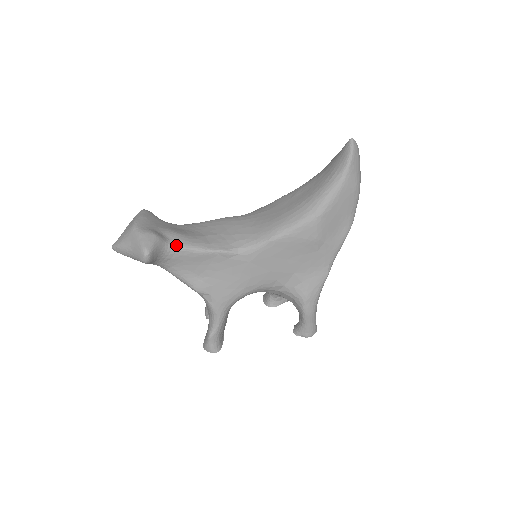
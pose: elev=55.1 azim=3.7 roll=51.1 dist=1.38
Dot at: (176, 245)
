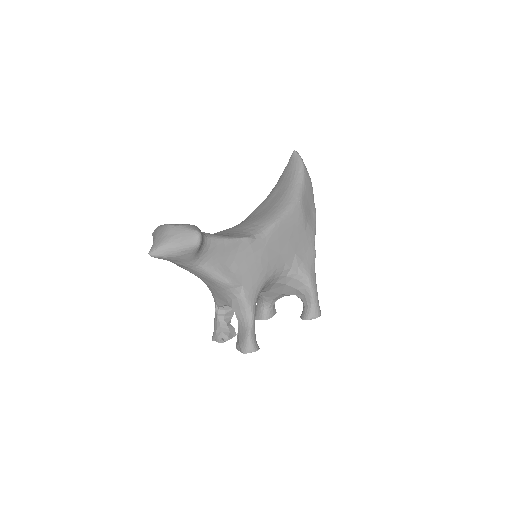
Dot at: (209, 236)
